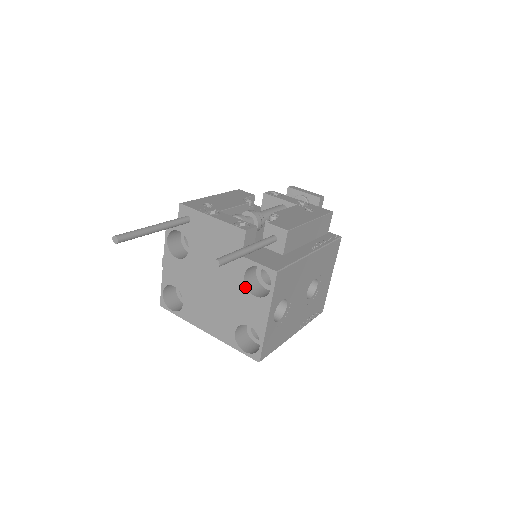
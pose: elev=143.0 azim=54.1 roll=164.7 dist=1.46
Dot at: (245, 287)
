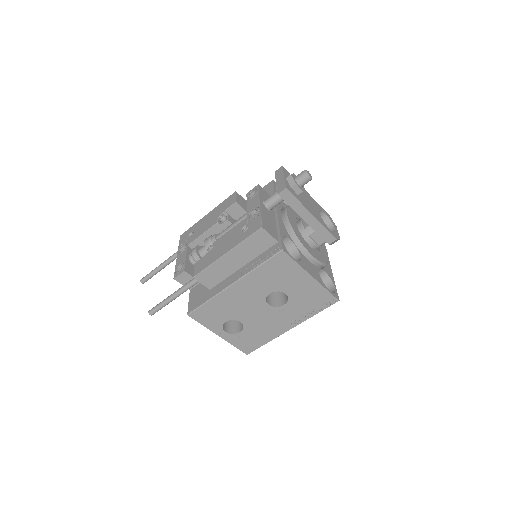
Dot at: occluded
